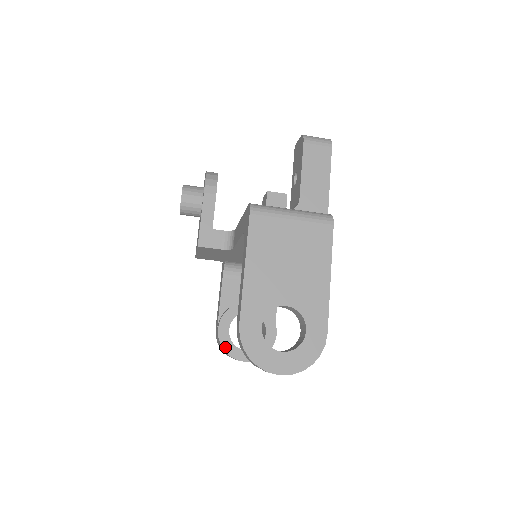
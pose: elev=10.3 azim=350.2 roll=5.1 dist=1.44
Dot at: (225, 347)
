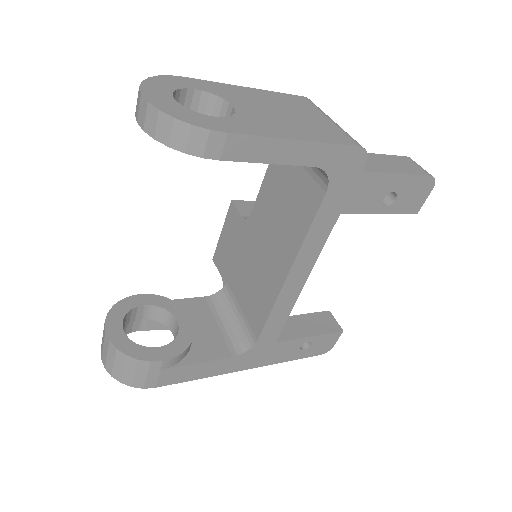
Dot at: (119, 305)
